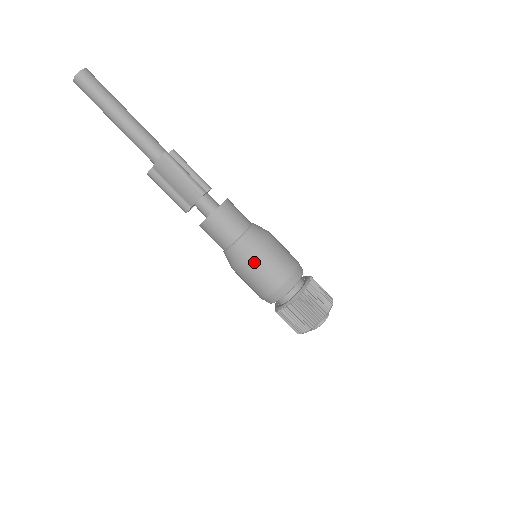
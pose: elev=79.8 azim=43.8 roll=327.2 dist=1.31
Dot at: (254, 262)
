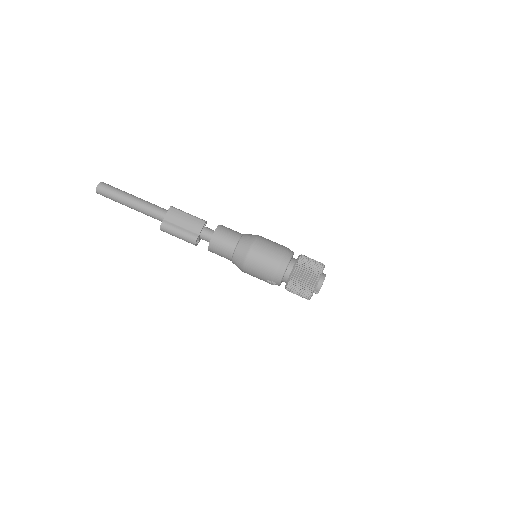
Dot at: (259, 244)
